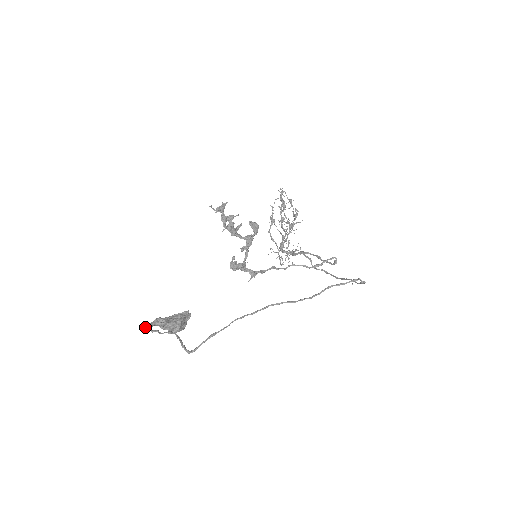
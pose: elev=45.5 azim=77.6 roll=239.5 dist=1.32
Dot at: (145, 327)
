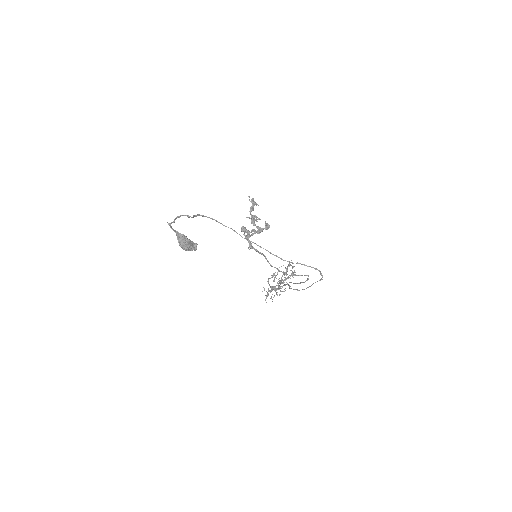
Dot at: (170, 223)
